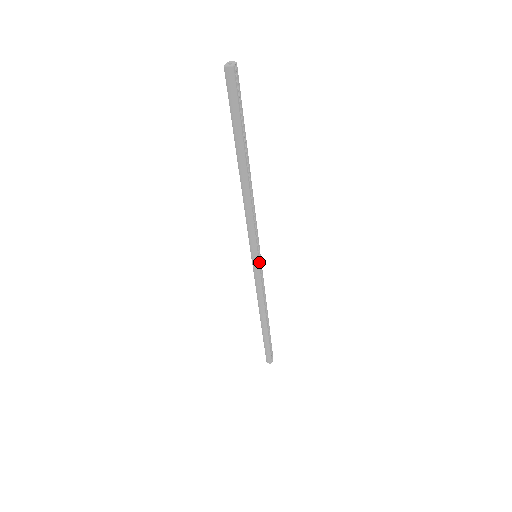
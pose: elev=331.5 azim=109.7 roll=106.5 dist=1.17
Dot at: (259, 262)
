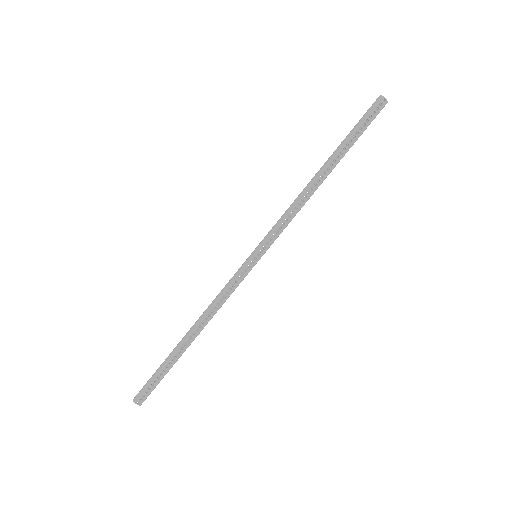
Dot at: occluded
